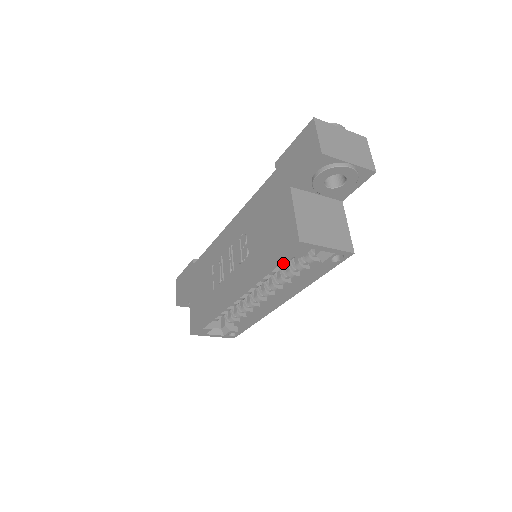
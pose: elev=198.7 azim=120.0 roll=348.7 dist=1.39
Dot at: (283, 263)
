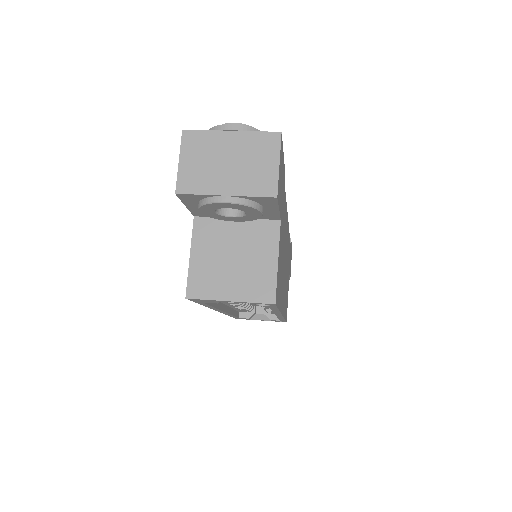
Dot at: occluded
